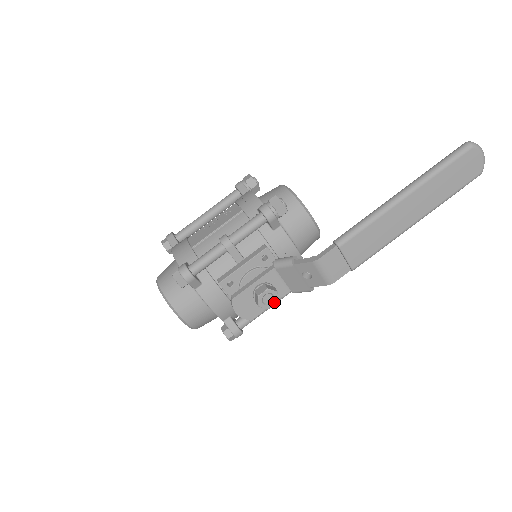
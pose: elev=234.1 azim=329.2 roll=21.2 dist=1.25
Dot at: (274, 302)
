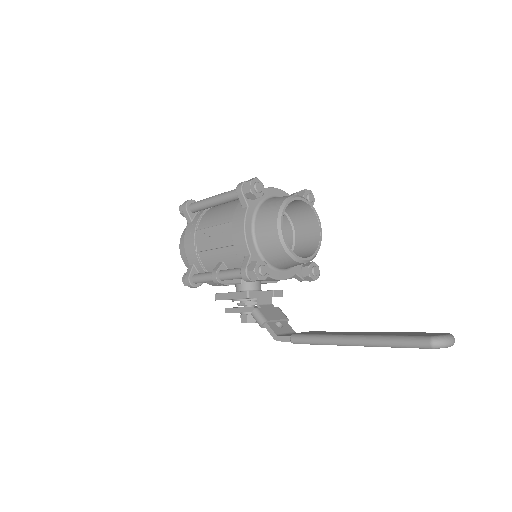
Dot at: occluded
